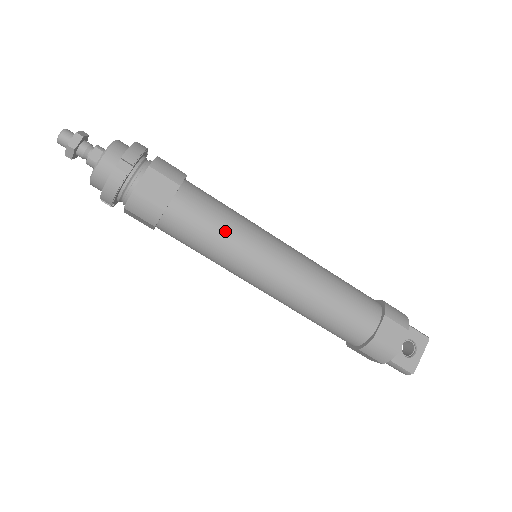
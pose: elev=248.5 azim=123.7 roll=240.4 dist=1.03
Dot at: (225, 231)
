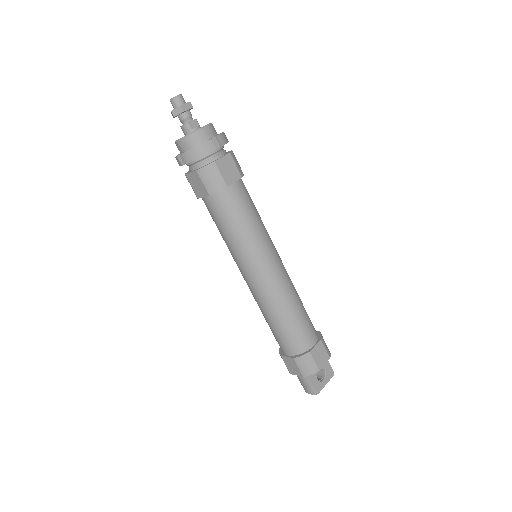
Dot at: (254, 225)
